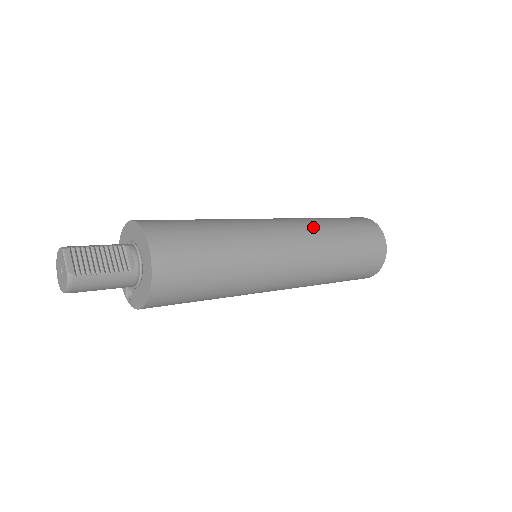
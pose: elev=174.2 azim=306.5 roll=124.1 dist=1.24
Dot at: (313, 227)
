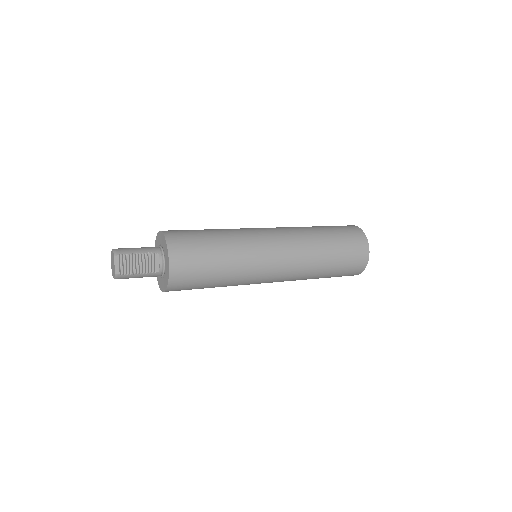
Dot at: (305, 248)
